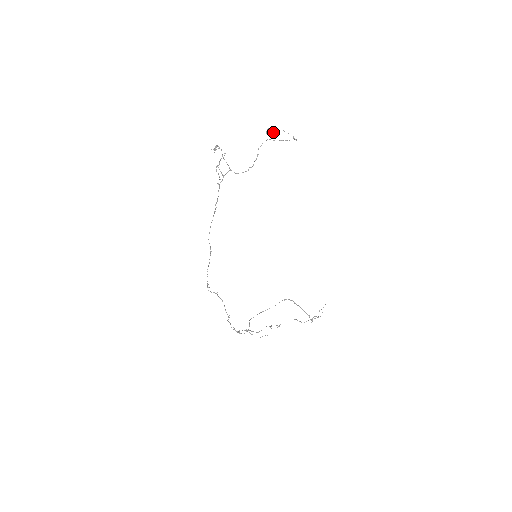
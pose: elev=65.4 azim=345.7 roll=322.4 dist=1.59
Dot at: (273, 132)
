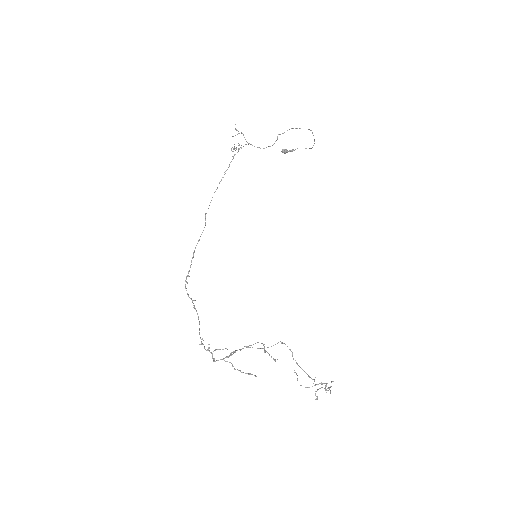
Dot at: (288, 151)
